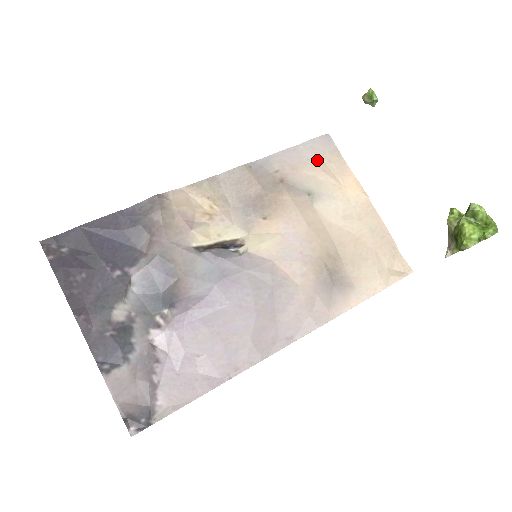
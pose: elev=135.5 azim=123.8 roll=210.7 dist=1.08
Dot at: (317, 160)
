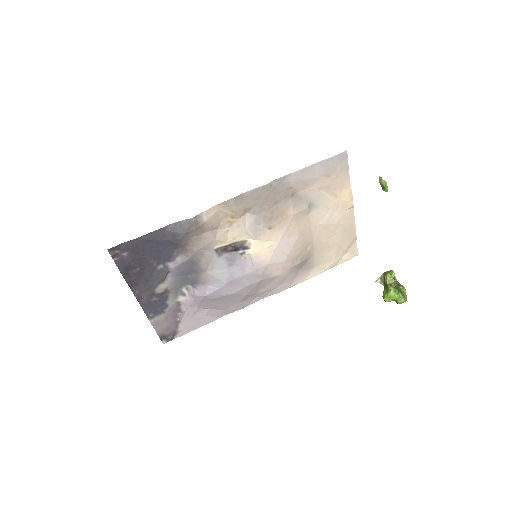
Dot at: (327, 176)
